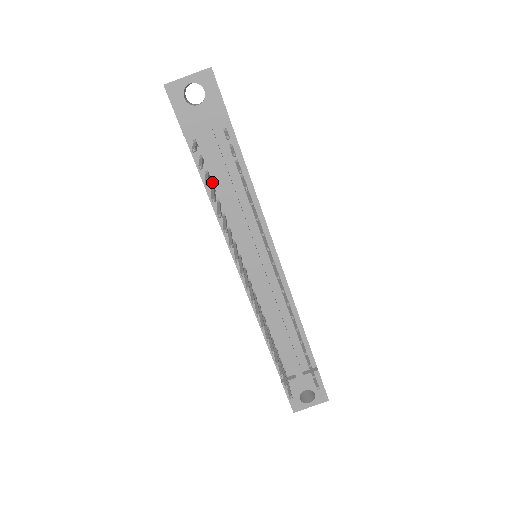
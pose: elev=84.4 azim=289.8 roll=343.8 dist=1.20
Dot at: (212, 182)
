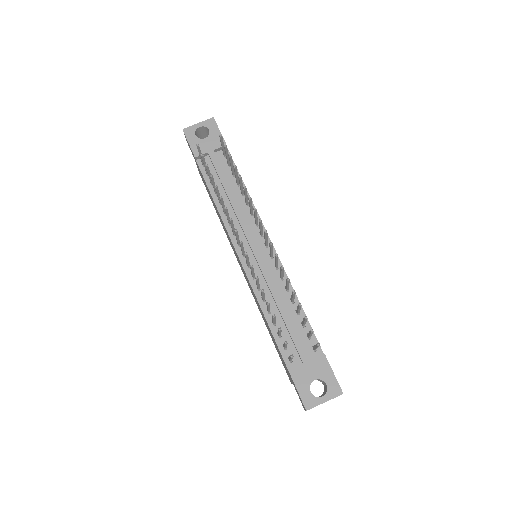
Dot at: occluded
